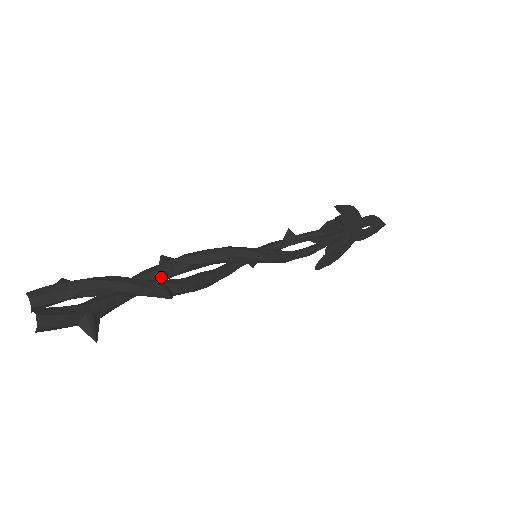
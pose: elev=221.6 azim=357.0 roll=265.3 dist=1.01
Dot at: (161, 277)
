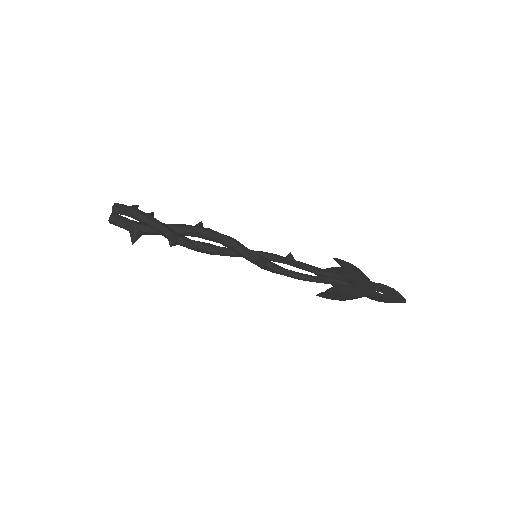
Dot at: (186, 233)
